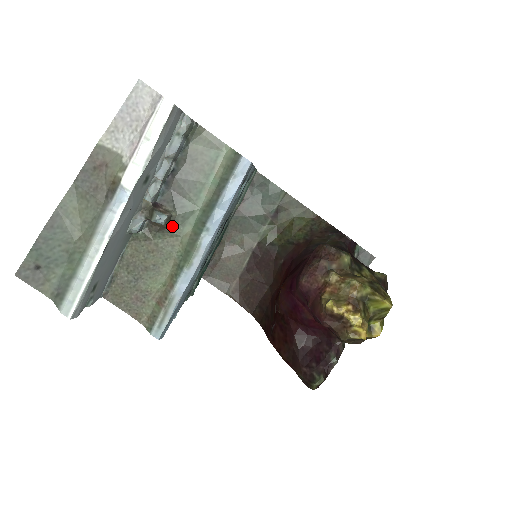
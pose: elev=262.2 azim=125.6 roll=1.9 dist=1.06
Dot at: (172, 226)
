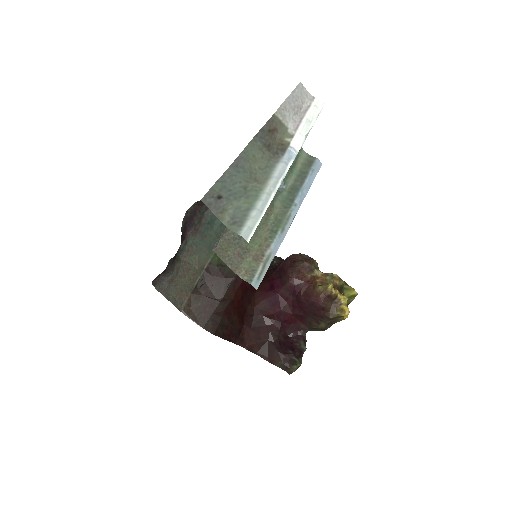
Dot at: occluded
